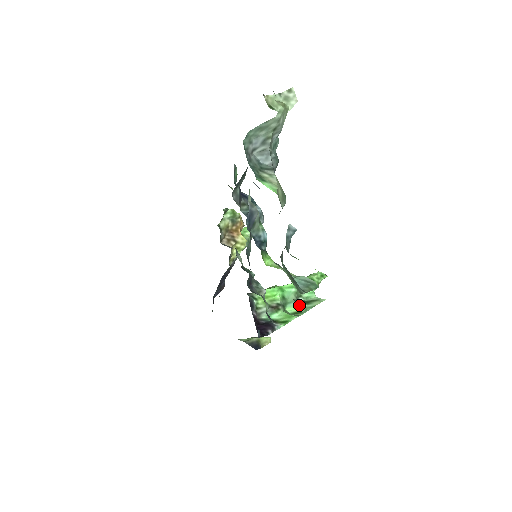
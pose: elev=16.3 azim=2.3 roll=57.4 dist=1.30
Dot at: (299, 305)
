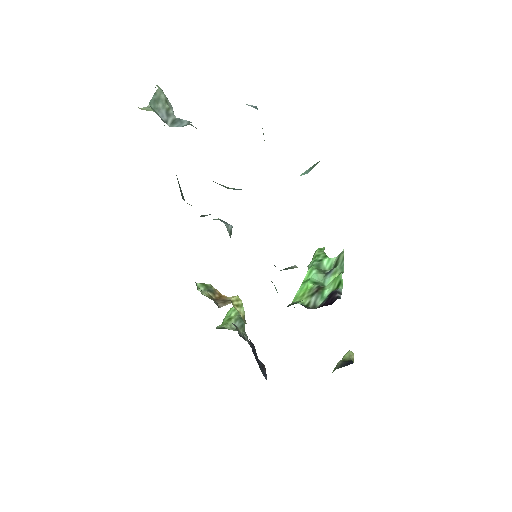
Dot at: (332, 273)
